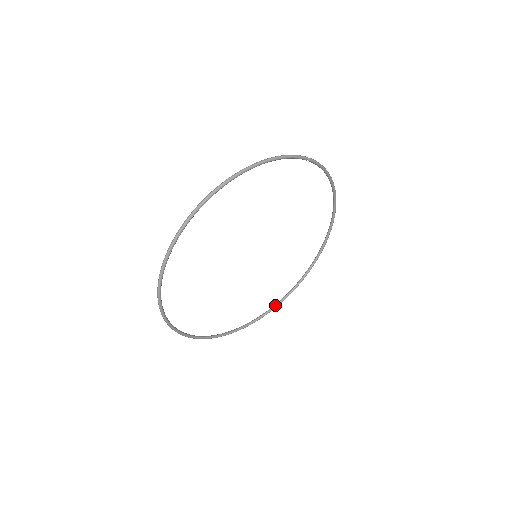
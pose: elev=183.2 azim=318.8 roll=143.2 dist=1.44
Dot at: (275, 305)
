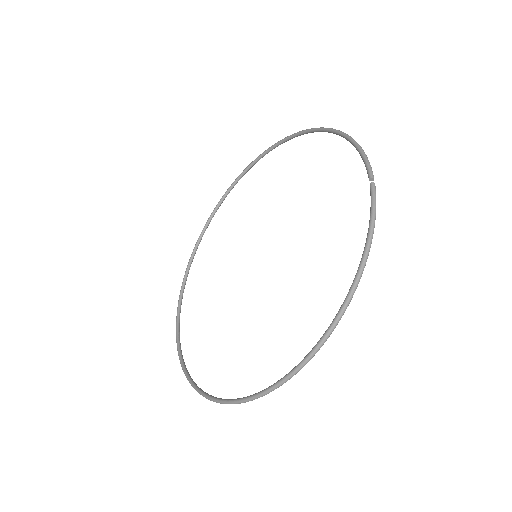
Dot at: (212, 217)
